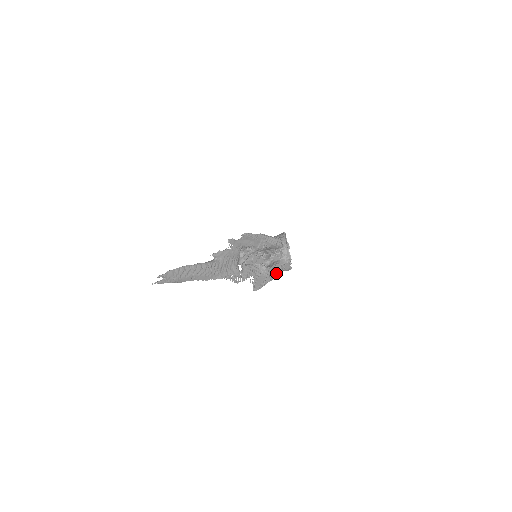
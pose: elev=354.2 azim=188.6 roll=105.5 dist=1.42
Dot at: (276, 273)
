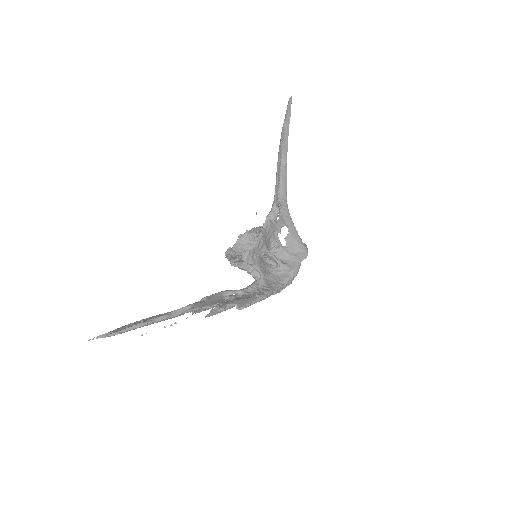
Dot at: occluded
